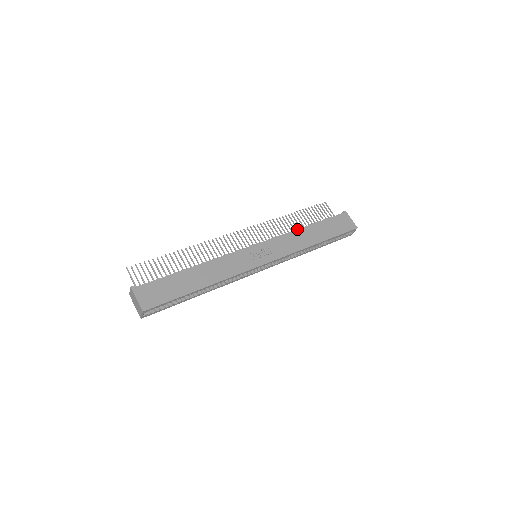
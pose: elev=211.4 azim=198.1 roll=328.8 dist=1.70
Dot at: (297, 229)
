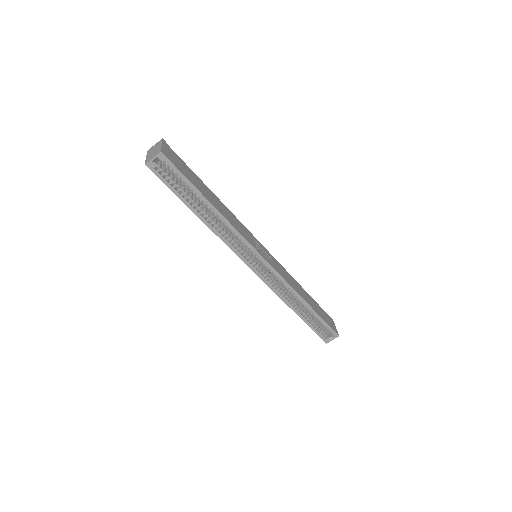
Dot at: occluded
